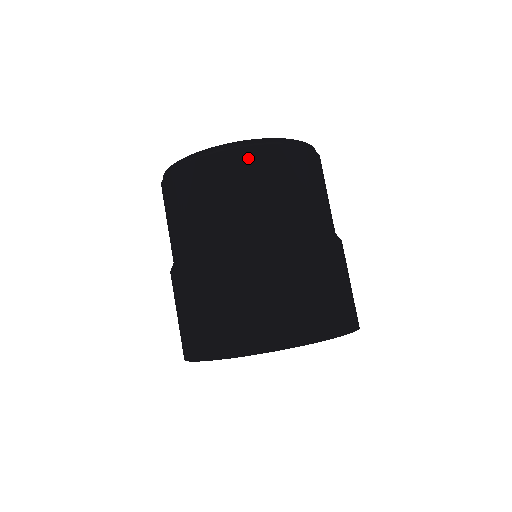
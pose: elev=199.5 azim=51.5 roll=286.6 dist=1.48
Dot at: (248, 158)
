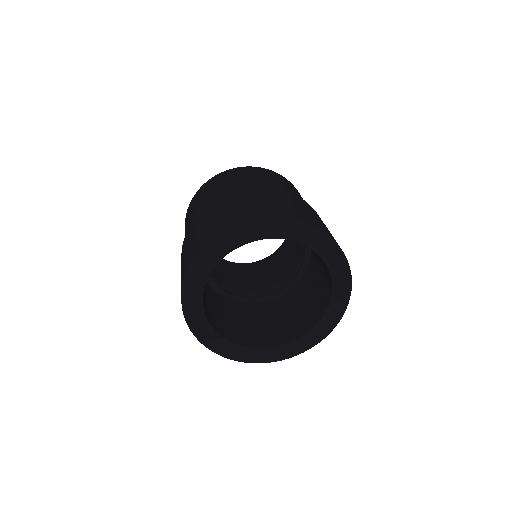
Dot at: (208, 184)
